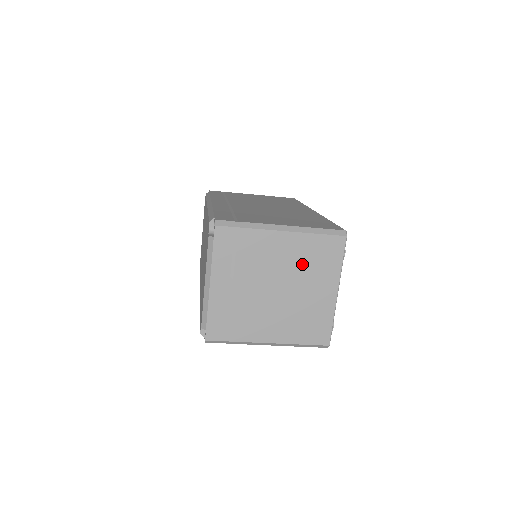
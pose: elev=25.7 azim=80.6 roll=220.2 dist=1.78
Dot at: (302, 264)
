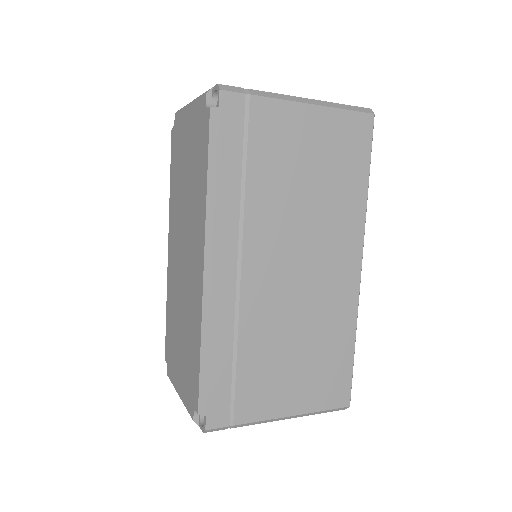
Dot at: occluded
